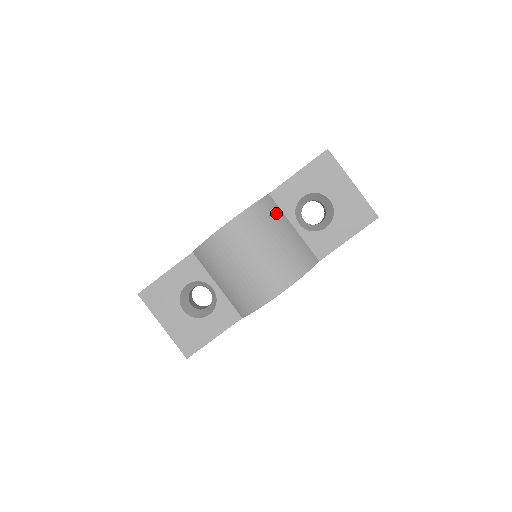
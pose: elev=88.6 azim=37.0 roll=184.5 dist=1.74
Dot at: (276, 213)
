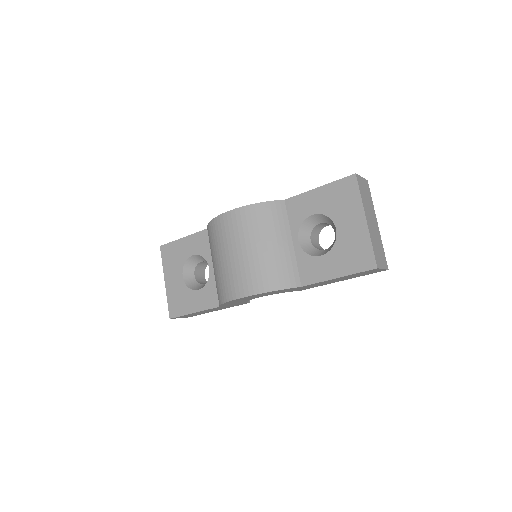
Dot at: (279, 220)
